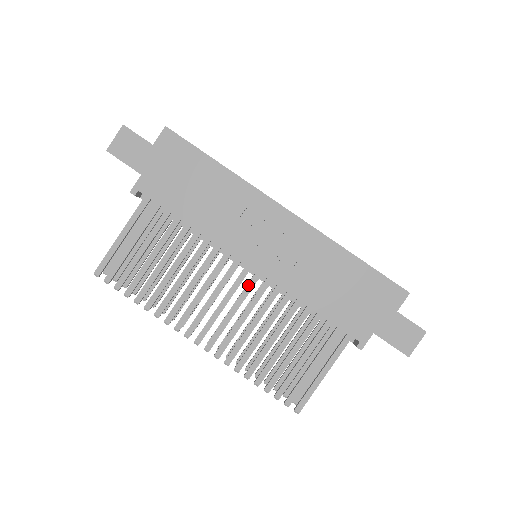
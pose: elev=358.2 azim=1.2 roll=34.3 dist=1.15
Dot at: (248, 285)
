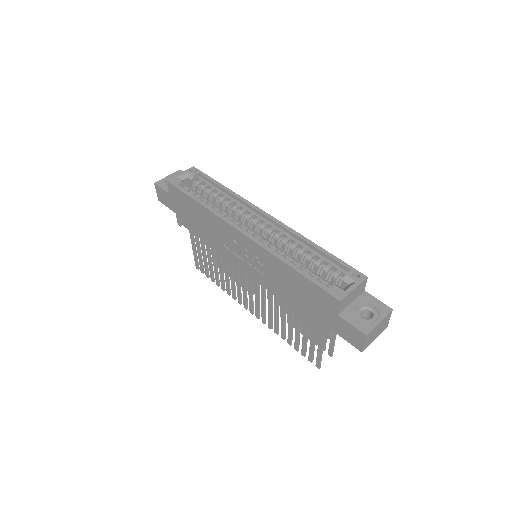
Dot at: (254, 281)
